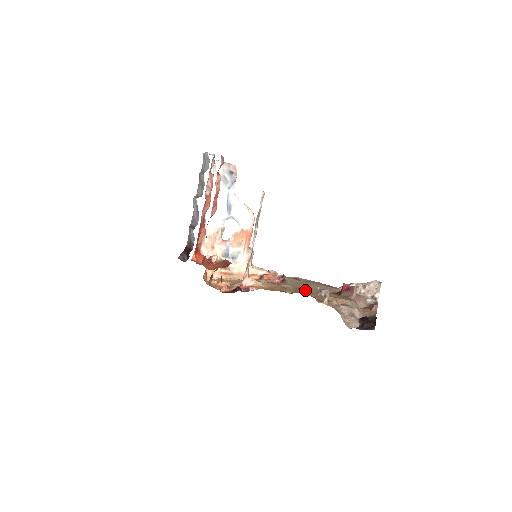
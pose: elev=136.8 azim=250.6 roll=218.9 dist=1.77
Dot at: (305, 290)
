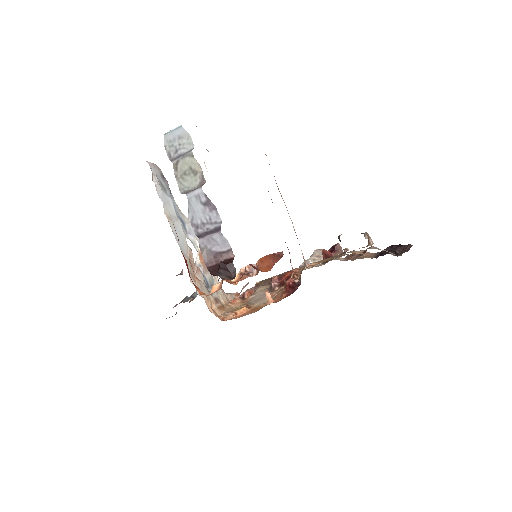
Dot at: occluded
